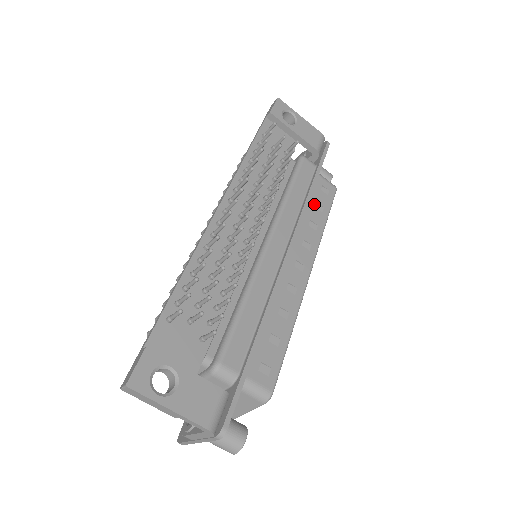
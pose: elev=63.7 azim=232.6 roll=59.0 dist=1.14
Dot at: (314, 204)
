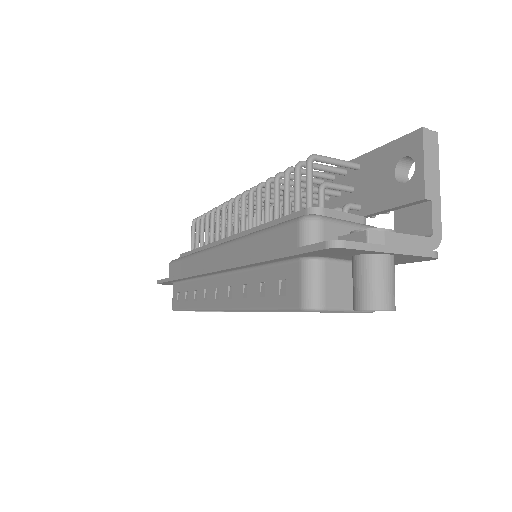
Dot at: occluded
